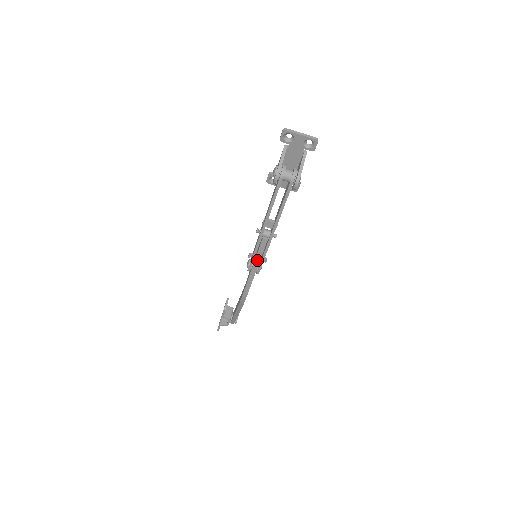
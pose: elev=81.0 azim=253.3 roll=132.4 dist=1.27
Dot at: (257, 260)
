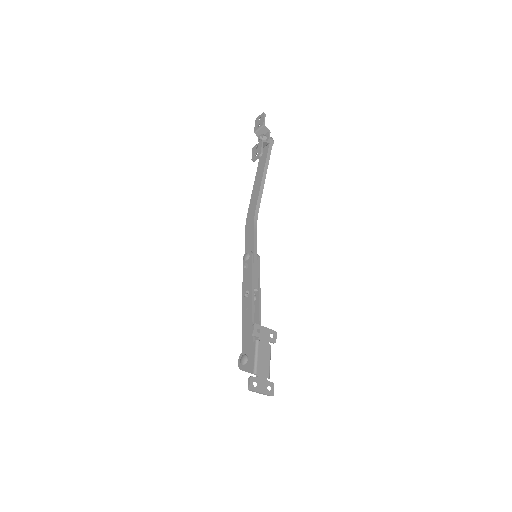
Dot at: occluded
